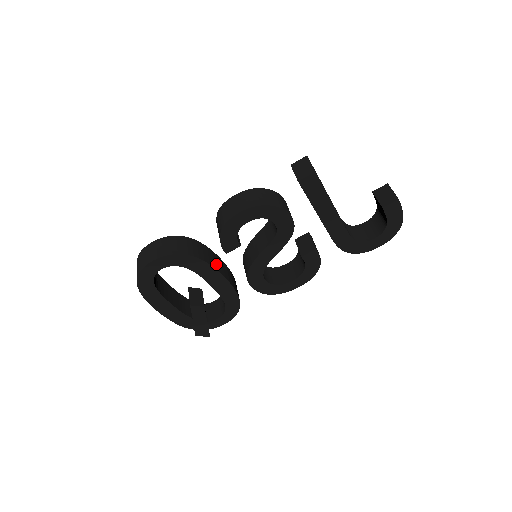
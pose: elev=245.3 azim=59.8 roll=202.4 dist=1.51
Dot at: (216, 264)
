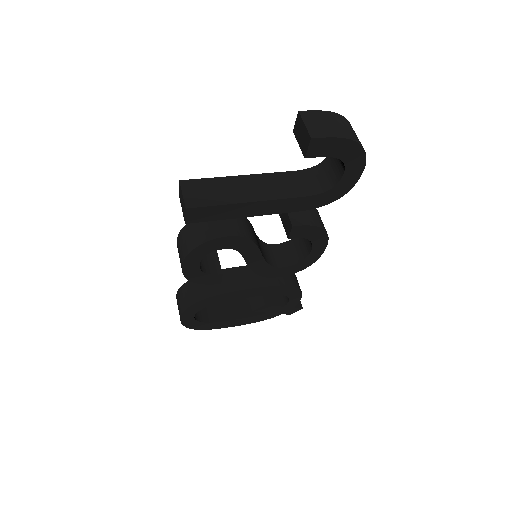
Dot at: (231, 284)
